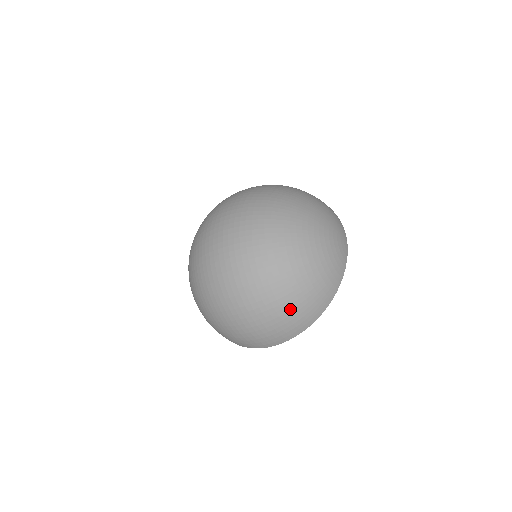
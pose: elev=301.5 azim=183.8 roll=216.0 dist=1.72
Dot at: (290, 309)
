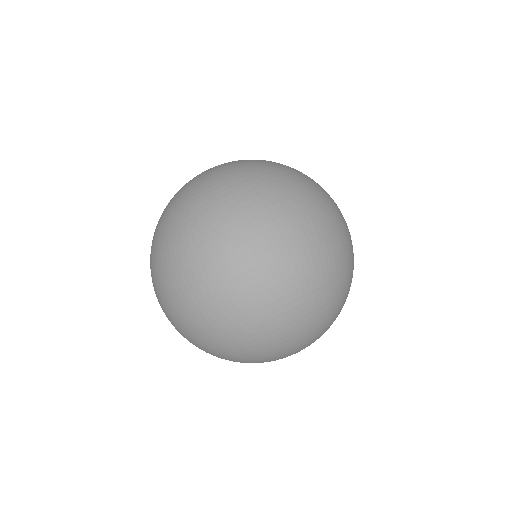
Dot at: (200, 343)
